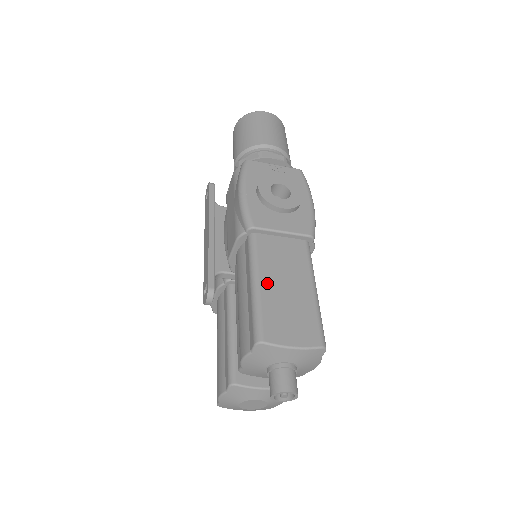
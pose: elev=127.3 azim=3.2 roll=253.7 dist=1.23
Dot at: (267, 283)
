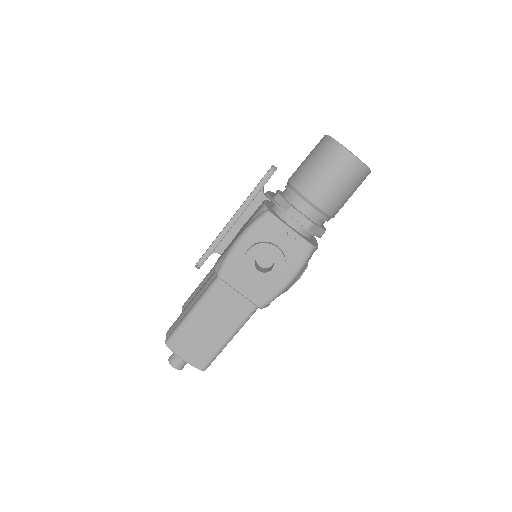
Dot at: (199, 317)
